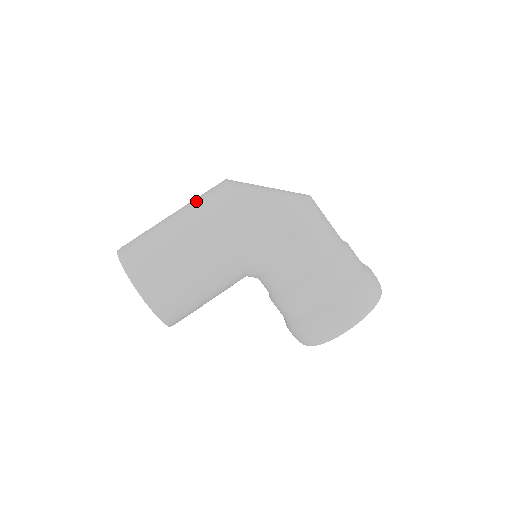
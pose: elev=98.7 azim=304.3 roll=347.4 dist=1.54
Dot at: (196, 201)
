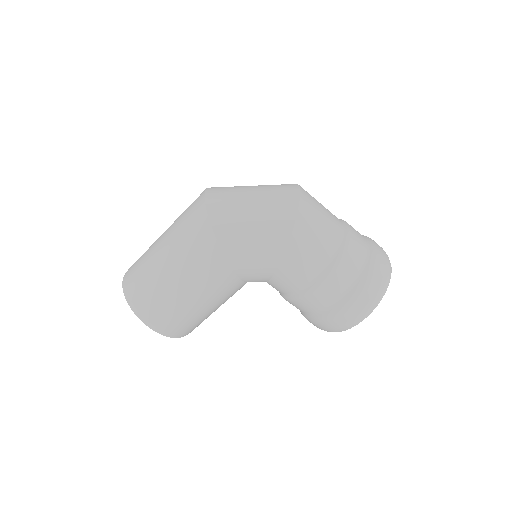
Dot at: (179, 229)
